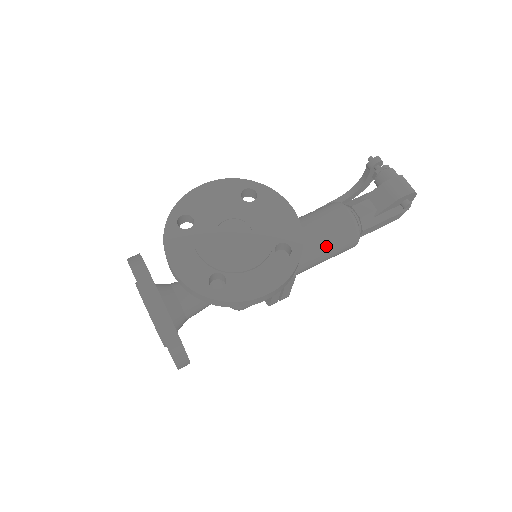
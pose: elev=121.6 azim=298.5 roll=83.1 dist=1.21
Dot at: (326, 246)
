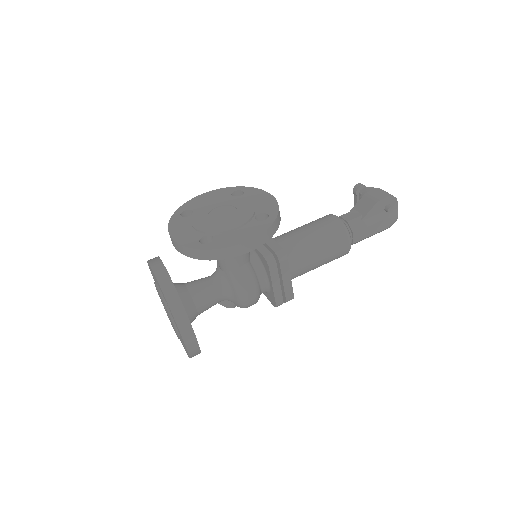
Dot at: (317, 242)
